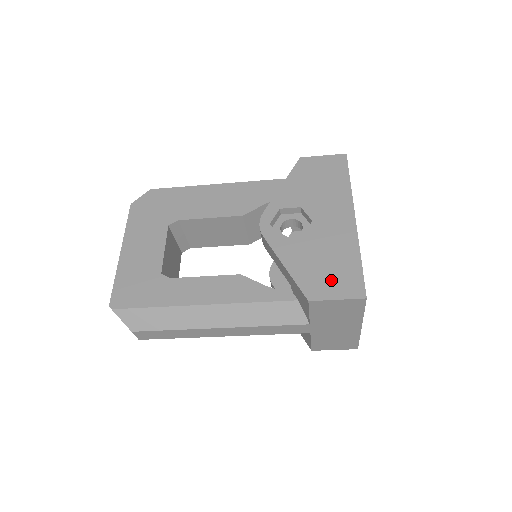
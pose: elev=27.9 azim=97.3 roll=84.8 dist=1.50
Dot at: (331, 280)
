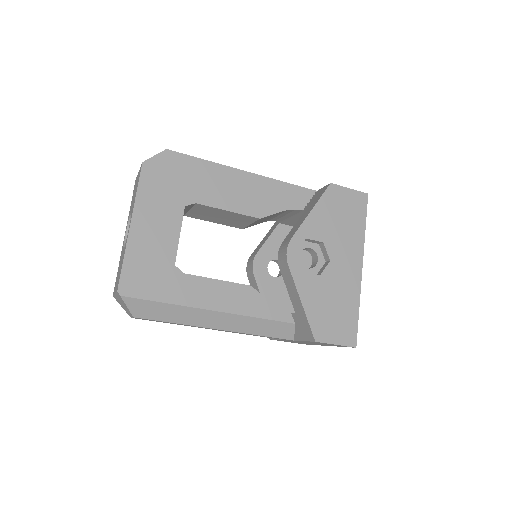
Dot at: (335, 325)
